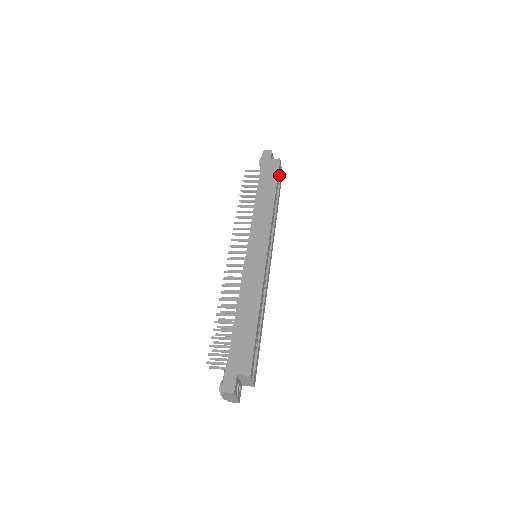
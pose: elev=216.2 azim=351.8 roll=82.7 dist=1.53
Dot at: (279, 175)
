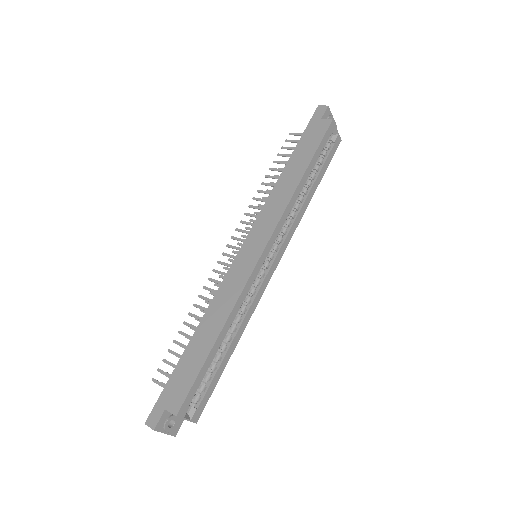
Dot at: (332, 142)
